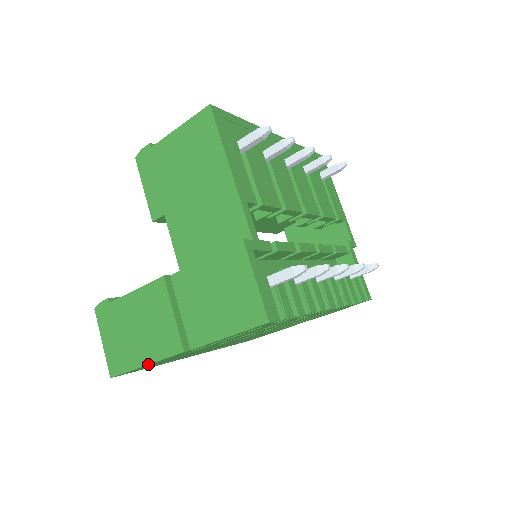
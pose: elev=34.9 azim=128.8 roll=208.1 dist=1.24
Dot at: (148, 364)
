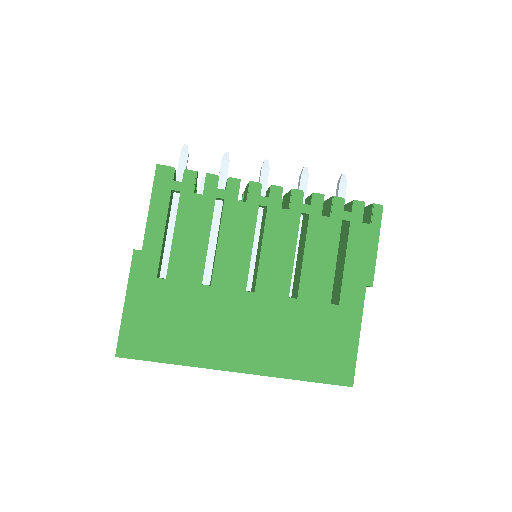
Dot at: (125, 297)
